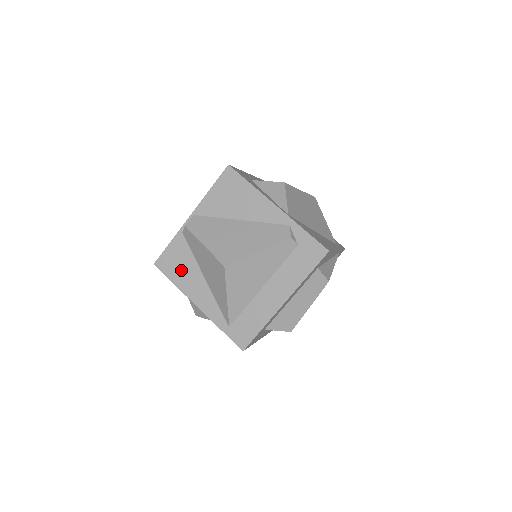
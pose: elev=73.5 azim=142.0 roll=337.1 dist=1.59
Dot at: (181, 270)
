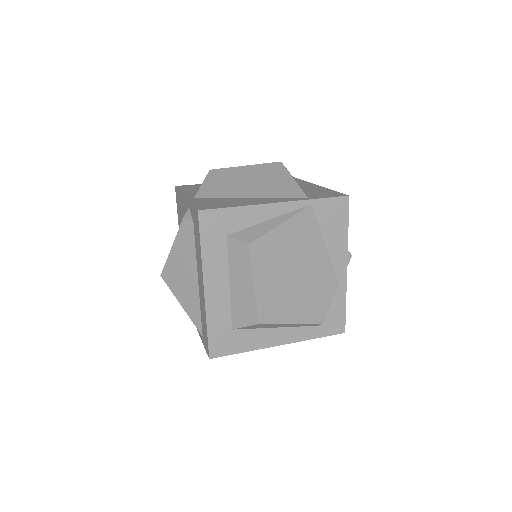
Dot at: occluded
